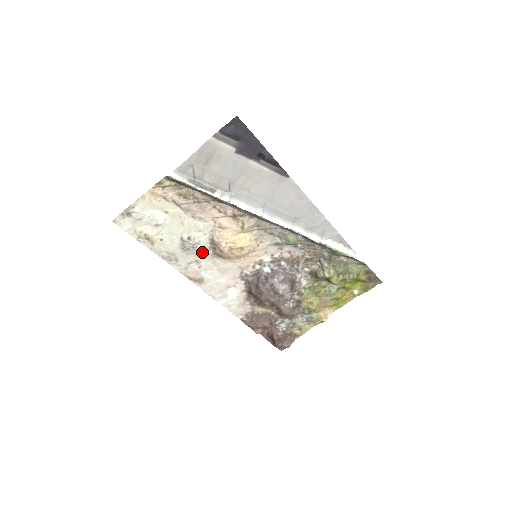
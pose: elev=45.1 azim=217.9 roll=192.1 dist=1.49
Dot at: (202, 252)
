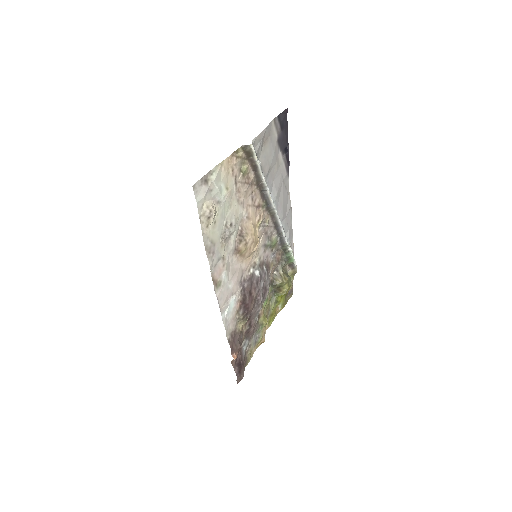
Dot at: (231, 245)
